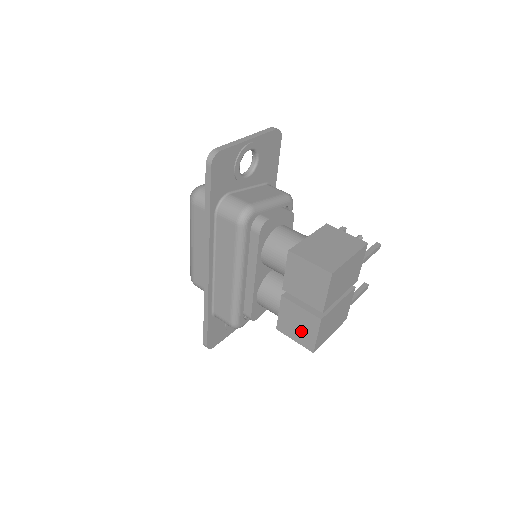
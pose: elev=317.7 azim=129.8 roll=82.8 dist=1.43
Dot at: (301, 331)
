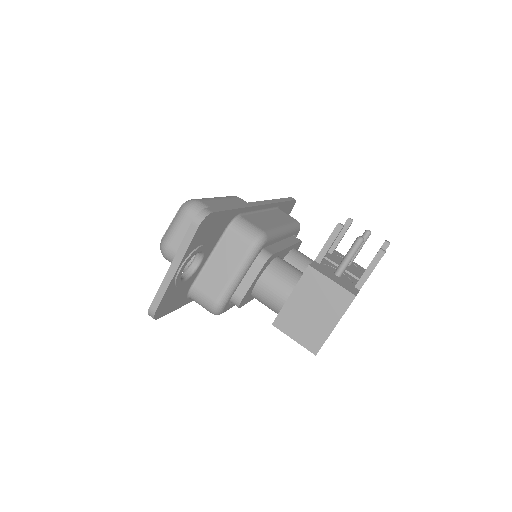
Dot at: occluded
